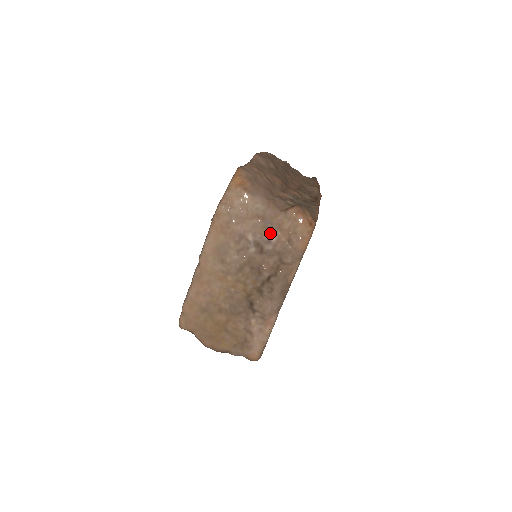
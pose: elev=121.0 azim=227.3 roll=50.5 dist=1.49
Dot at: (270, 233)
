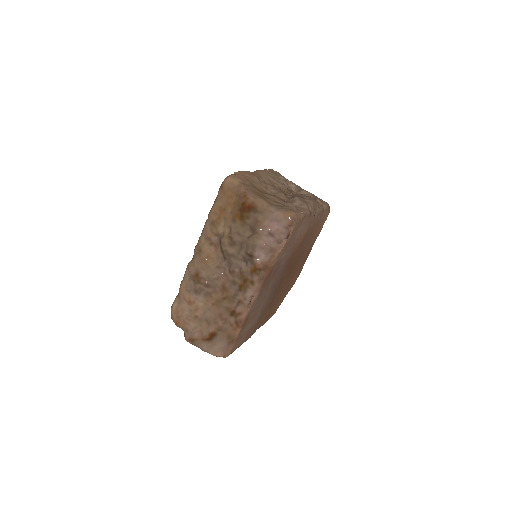
Dot at: occluded
